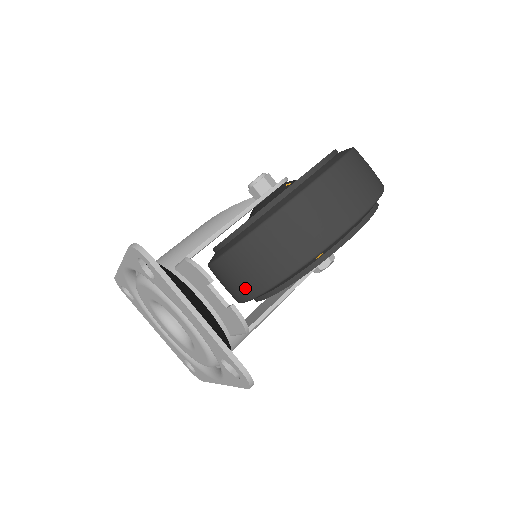
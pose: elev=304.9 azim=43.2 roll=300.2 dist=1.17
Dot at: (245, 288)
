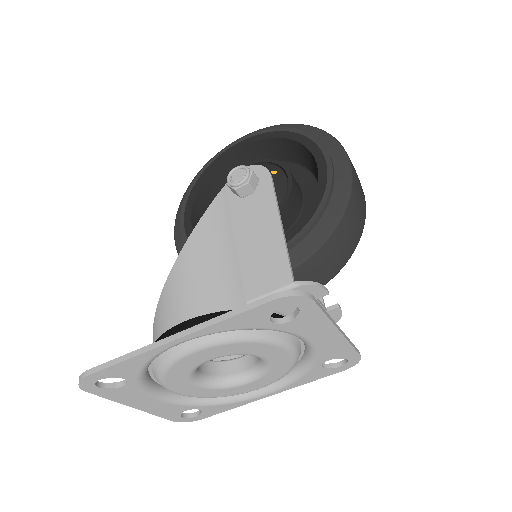
Dot at: occluded
